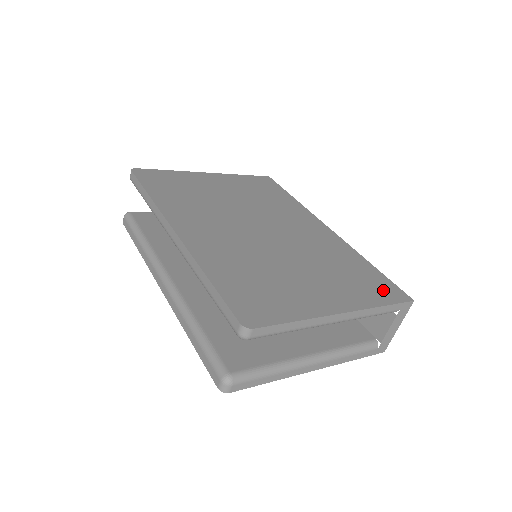
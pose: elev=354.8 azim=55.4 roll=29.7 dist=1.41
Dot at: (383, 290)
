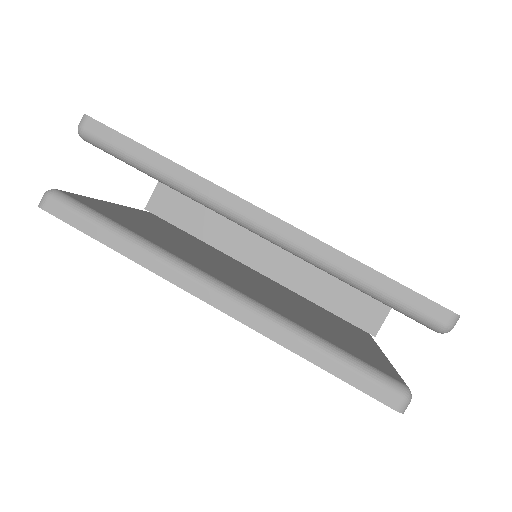
Dot at: occluded
